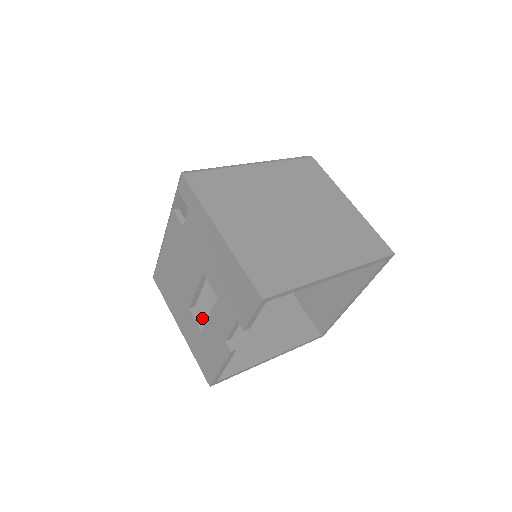
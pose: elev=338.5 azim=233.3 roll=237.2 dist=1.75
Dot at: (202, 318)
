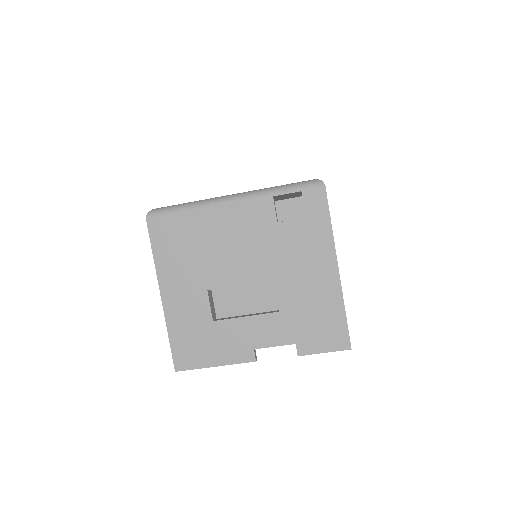
Dot at: occluded
